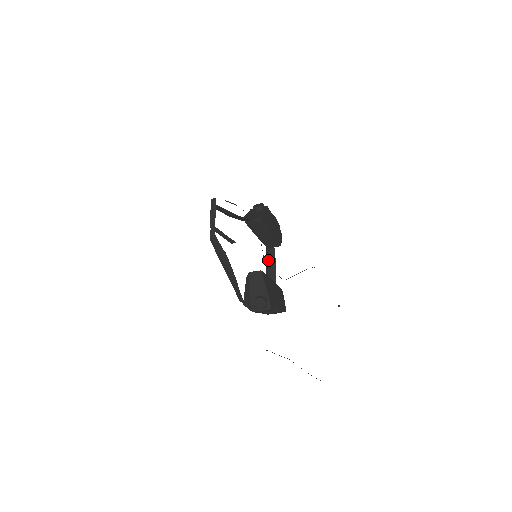
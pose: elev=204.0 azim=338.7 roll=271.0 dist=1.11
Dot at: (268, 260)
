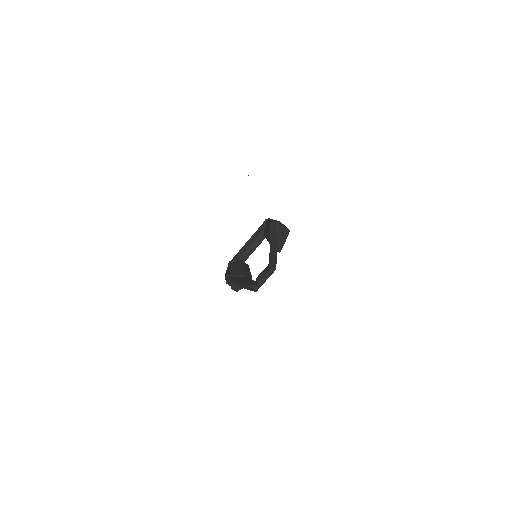
Dot at: (257, 239)
